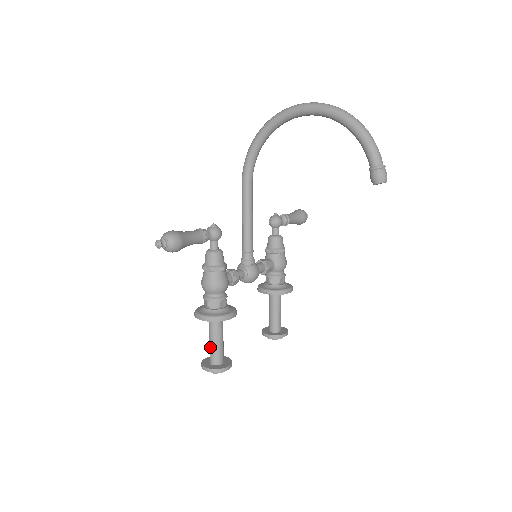
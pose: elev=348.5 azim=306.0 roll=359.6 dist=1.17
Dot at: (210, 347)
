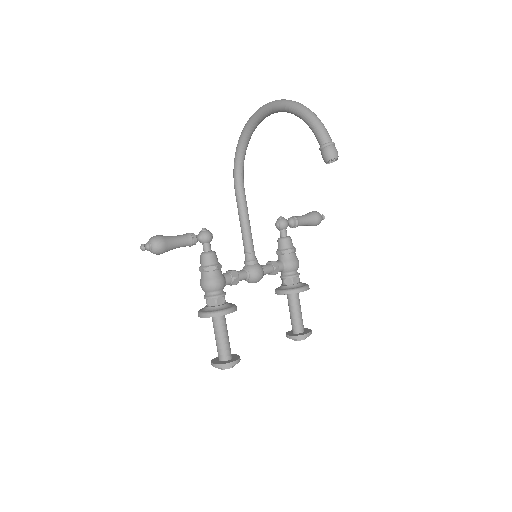
Dot at: (216, 344)
